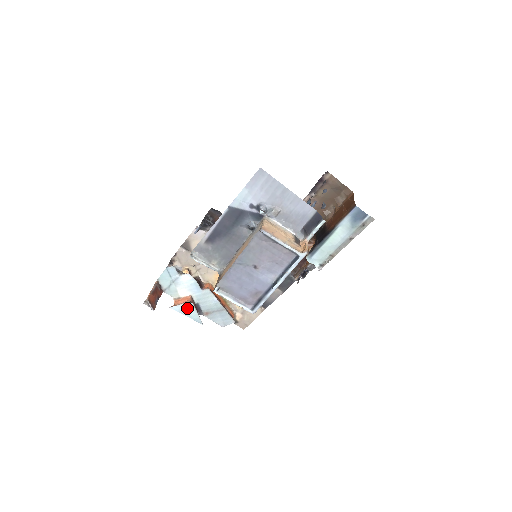
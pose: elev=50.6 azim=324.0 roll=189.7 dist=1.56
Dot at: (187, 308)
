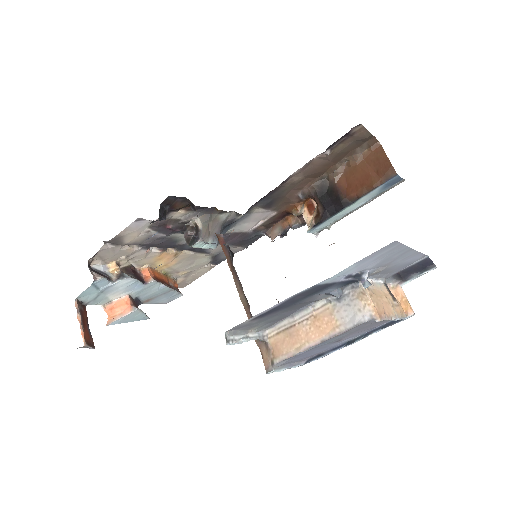
Dot at: (131, 316)
